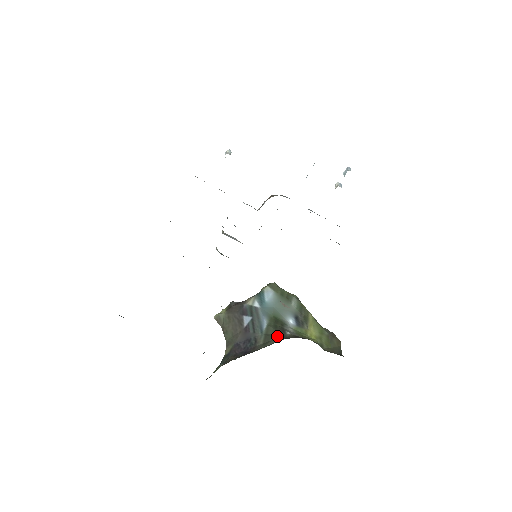
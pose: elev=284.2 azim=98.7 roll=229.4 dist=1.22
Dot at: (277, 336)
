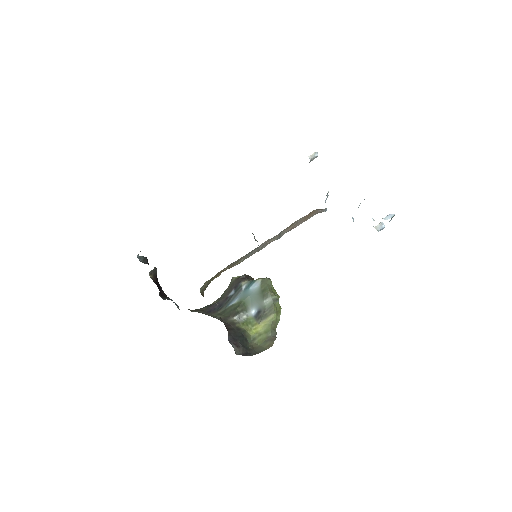
Dot at: (227, 315)
